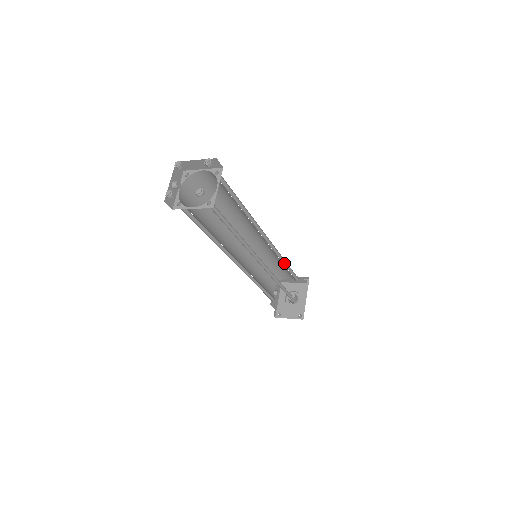
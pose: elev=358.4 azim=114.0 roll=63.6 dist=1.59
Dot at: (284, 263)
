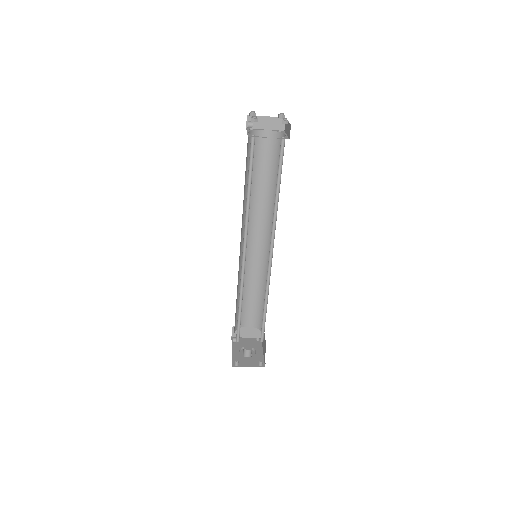
Dot at: (262, 290)
